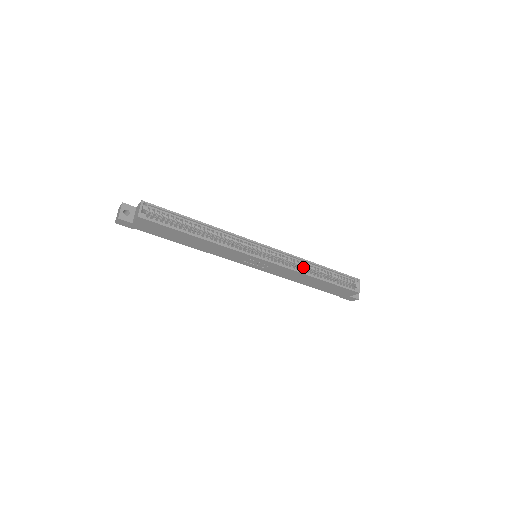
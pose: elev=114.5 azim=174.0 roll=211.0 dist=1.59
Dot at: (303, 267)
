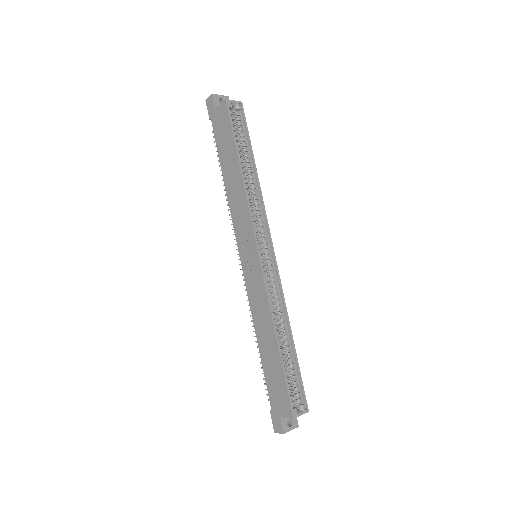
Dot at: (278, 318)
